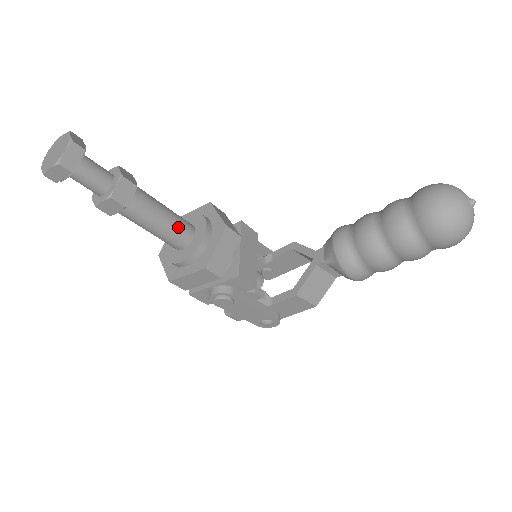
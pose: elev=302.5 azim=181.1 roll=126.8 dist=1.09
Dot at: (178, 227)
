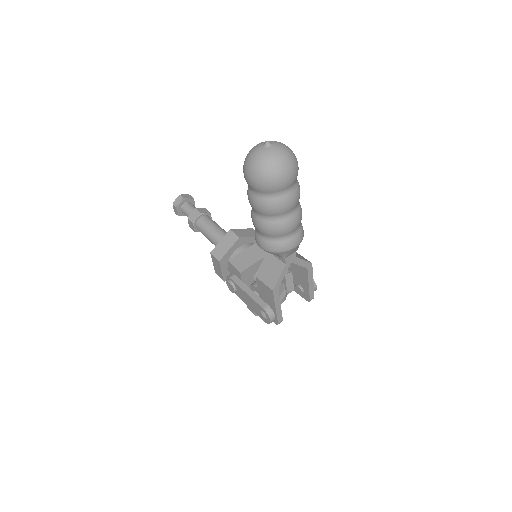
Dot at: (219, 236)
